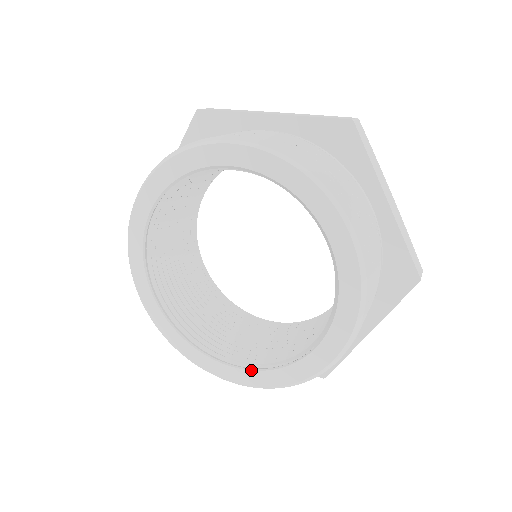
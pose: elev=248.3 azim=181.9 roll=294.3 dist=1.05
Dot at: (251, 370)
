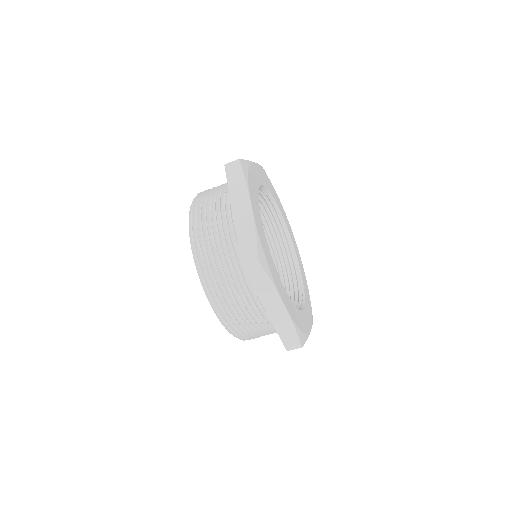
Dot at: occluded
